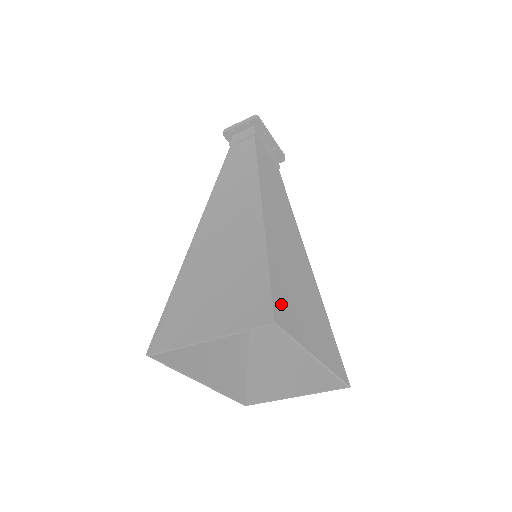
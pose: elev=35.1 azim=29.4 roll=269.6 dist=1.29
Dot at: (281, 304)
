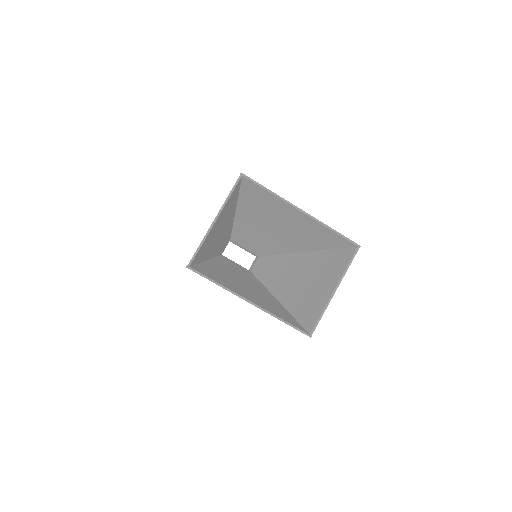
Dot at: (251, 188)
